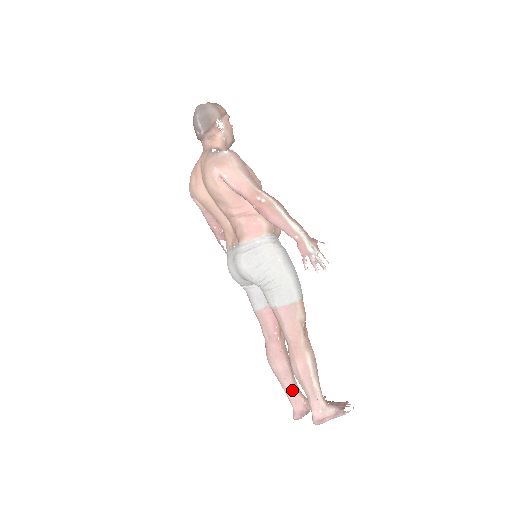
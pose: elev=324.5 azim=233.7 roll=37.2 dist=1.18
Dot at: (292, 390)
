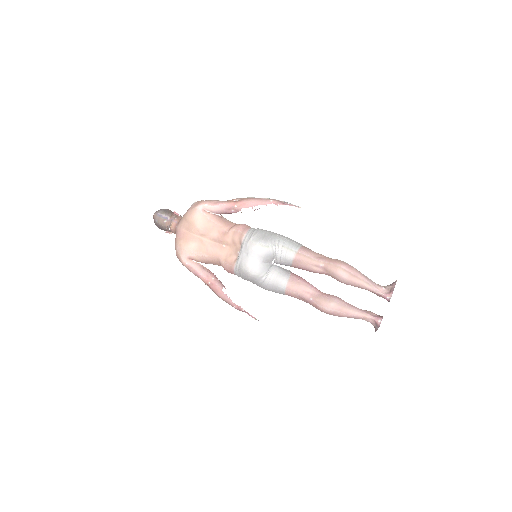
Dot at: (358, 308)
